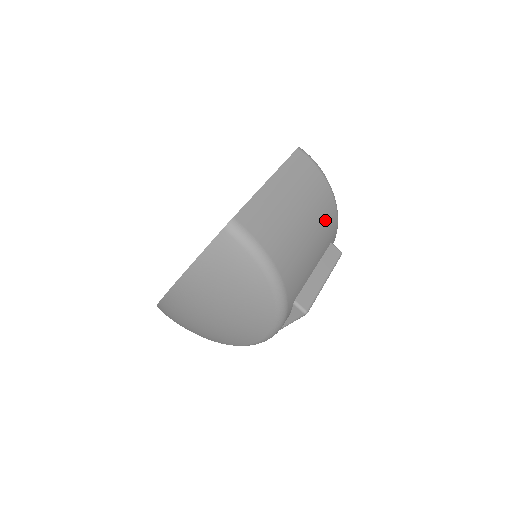
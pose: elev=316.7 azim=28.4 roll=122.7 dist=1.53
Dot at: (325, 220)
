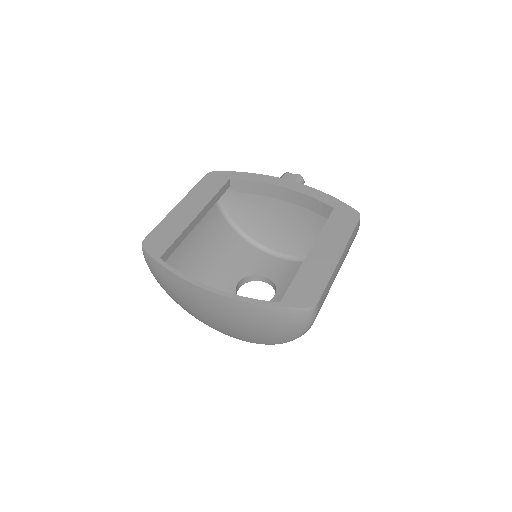
Dot at: occluded
